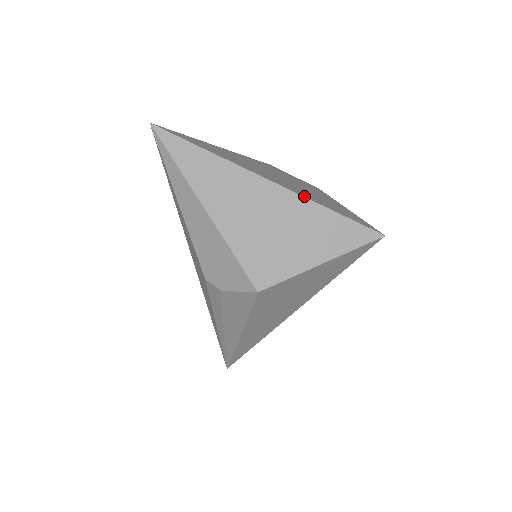
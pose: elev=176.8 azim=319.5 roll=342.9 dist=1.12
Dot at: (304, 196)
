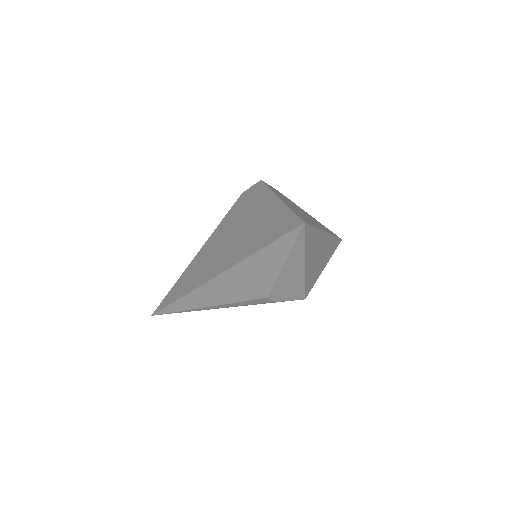
Dot at: (331, 234)
